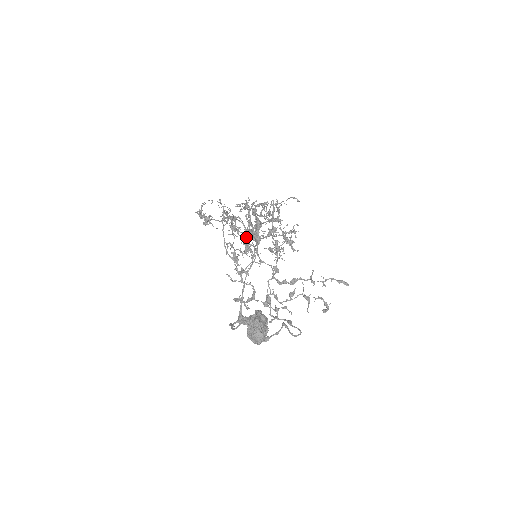
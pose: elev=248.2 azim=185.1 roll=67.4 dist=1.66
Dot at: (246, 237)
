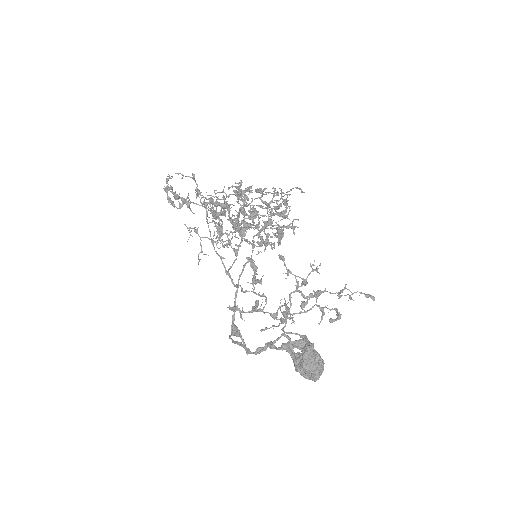
Dot at: (218, 223)
